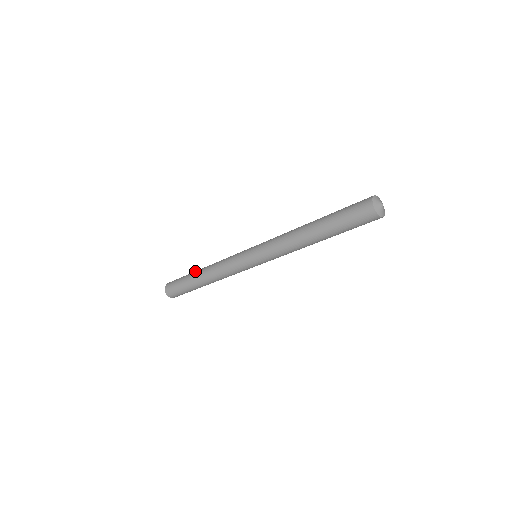
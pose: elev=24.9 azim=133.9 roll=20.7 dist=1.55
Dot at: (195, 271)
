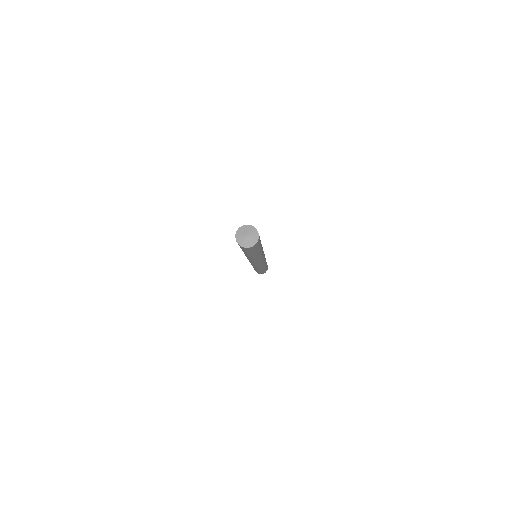
Dot at: occluded
